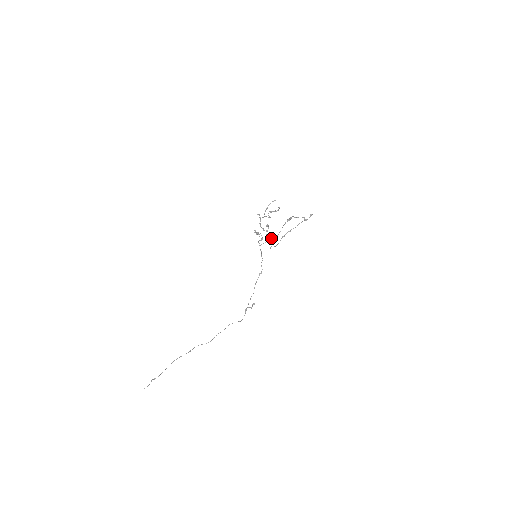
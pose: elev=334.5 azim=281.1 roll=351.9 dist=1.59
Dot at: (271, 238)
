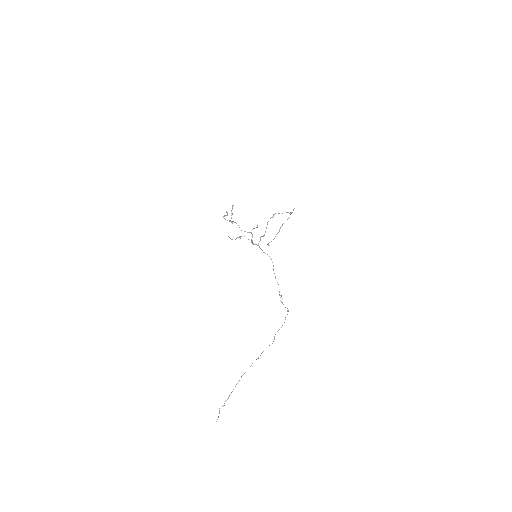
Dot at: occluded
